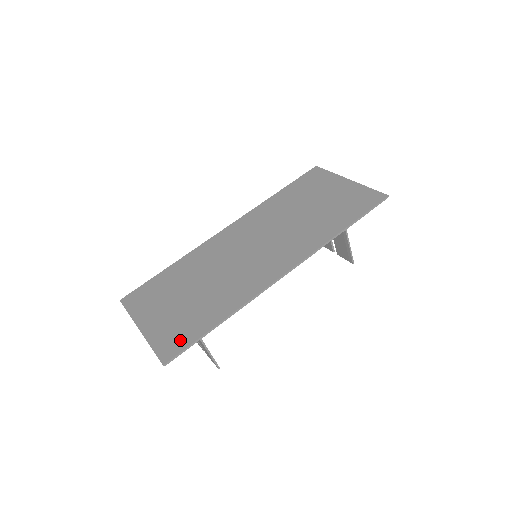
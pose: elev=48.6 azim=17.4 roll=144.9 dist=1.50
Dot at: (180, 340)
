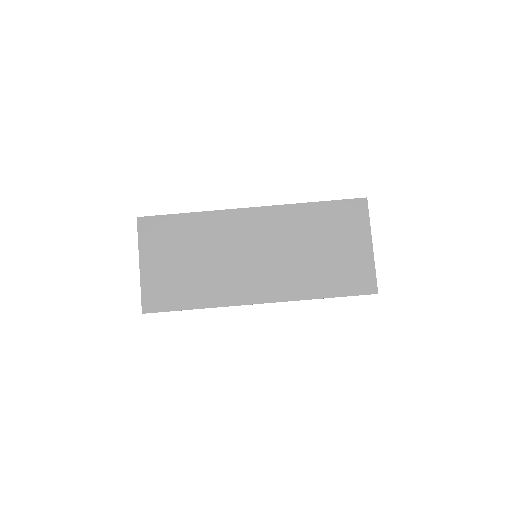
Dot at: (162, 302)
